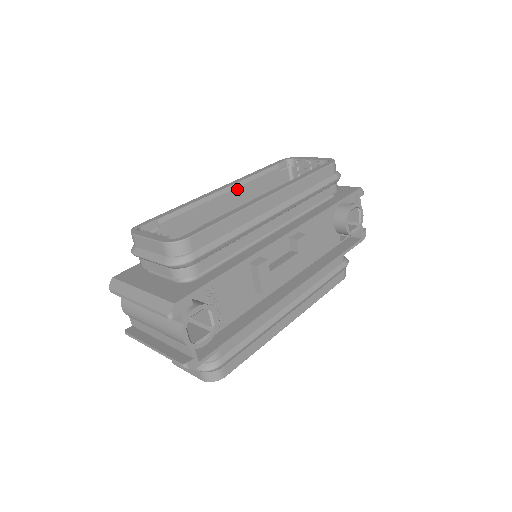
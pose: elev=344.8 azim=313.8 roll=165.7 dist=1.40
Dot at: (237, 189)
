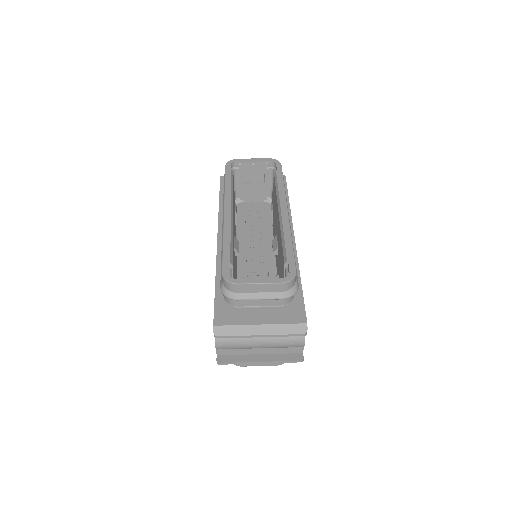
Dot at: occluded
